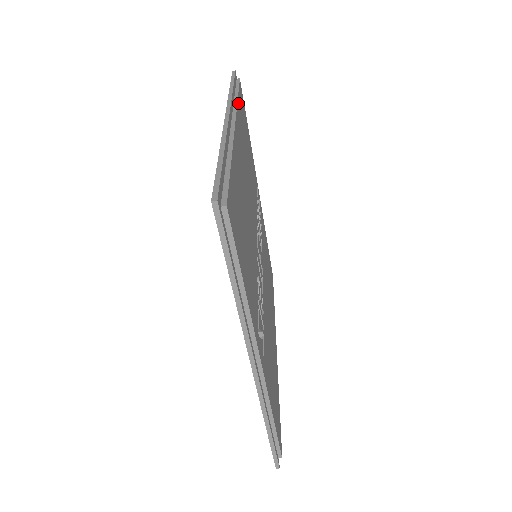
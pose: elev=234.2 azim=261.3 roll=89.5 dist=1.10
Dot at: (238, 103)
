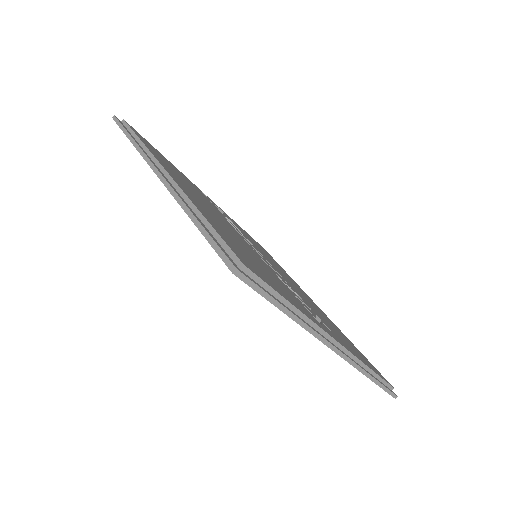
Dot at: (147, 147)
